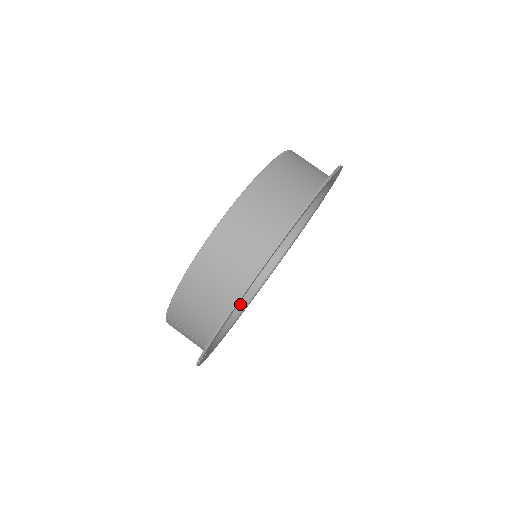
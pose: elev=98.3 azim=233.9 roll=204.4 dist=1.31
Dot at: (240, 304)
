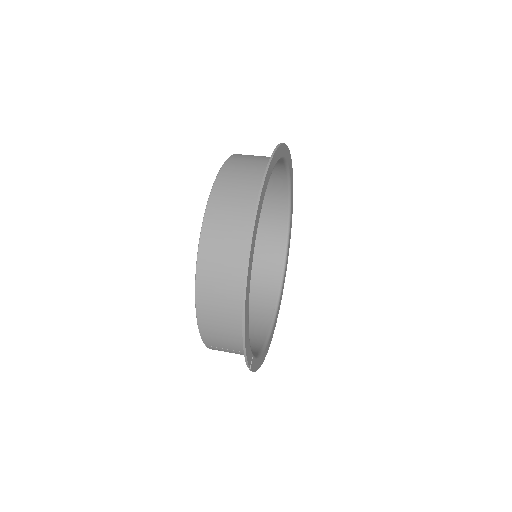
Dot at: (273, 300)
